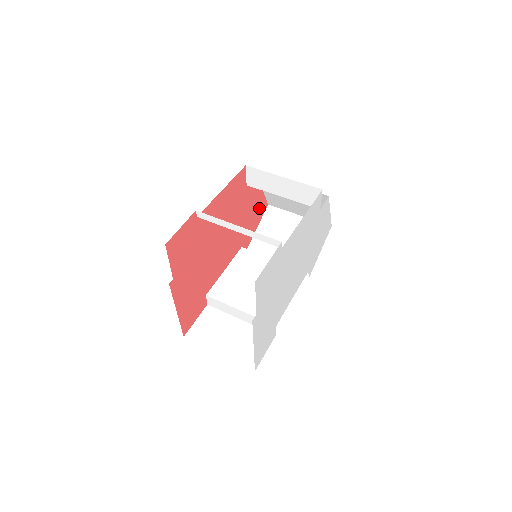
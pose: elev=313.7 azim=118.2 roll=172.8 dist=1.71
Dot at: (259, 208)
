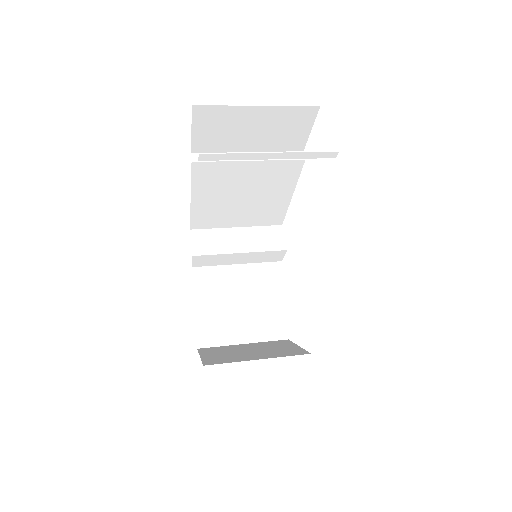
Dot at: occluded
